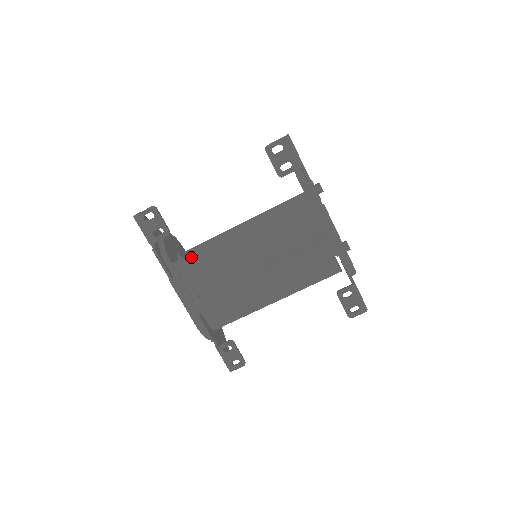
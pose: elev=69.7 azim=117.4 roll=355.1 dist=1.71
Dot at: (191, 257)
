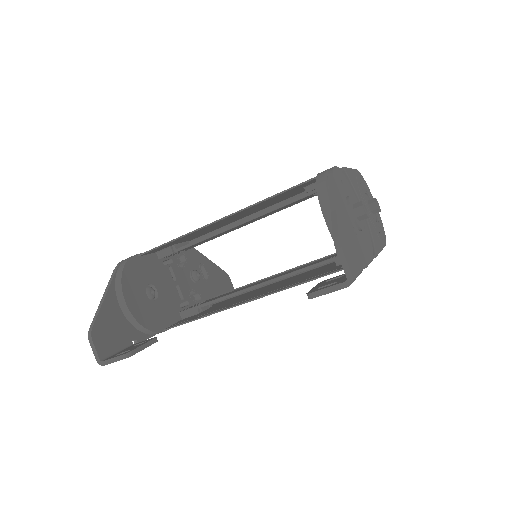
Dot at: (188, 322)
